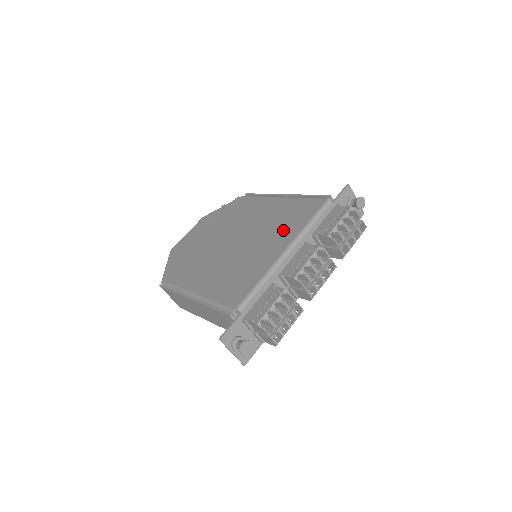
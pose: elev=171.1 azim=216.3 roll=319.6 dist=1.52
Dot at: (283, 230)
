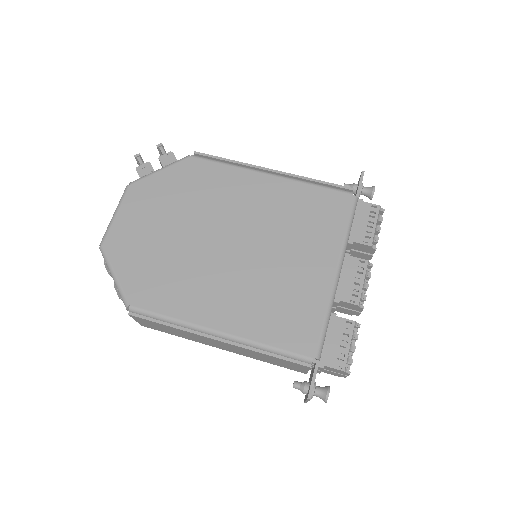
Dot at: (314, 236)
